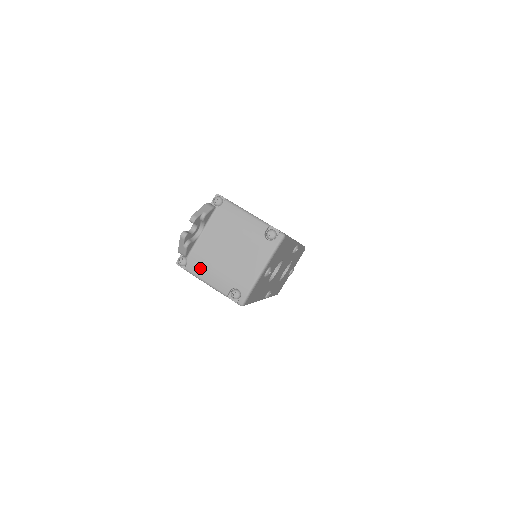
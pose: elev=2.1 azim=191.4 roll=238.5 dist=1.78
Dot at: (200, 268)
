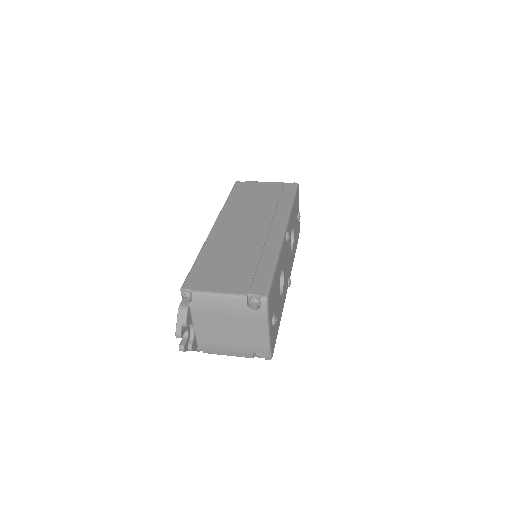
Dot at: (215, 350)
